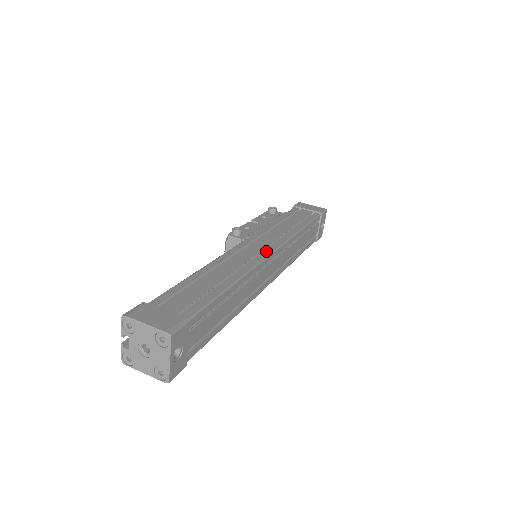
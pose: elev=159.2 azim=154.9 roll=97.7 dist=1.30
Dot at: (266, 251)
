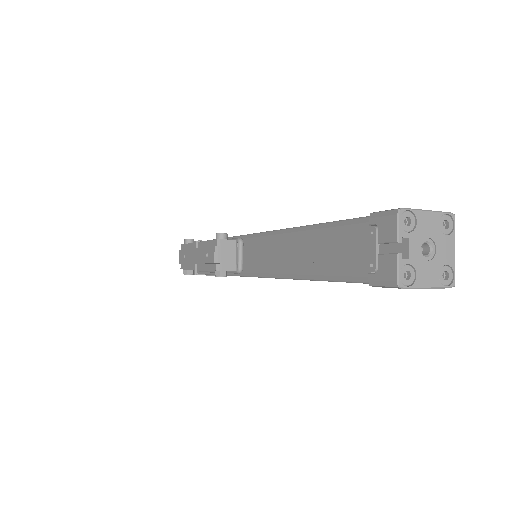
Dot at: occluded
